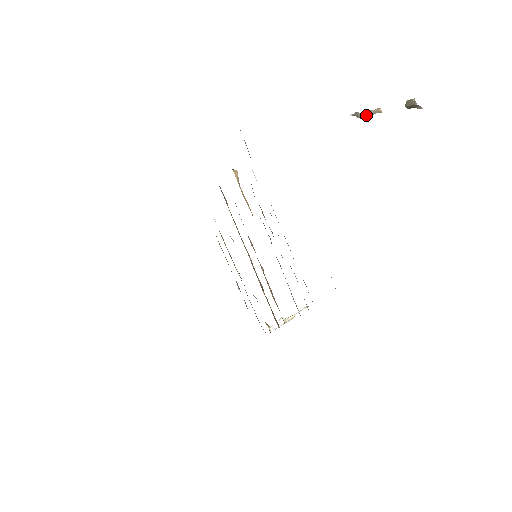
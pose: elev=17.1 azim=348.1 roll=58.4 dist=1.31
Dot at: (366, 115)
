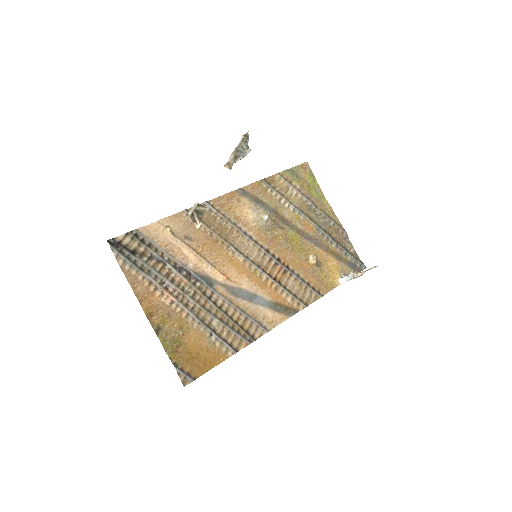
Dot at: (237, 156)
